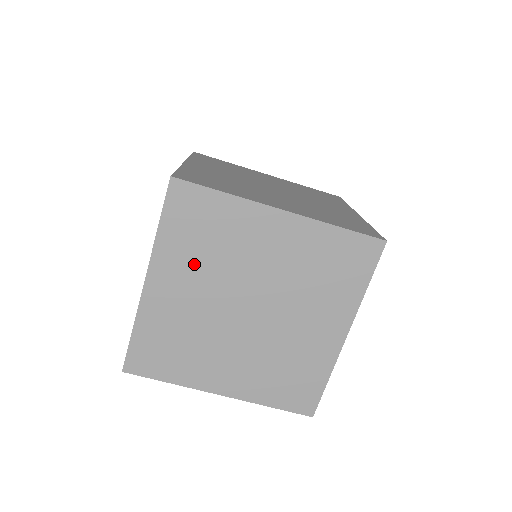
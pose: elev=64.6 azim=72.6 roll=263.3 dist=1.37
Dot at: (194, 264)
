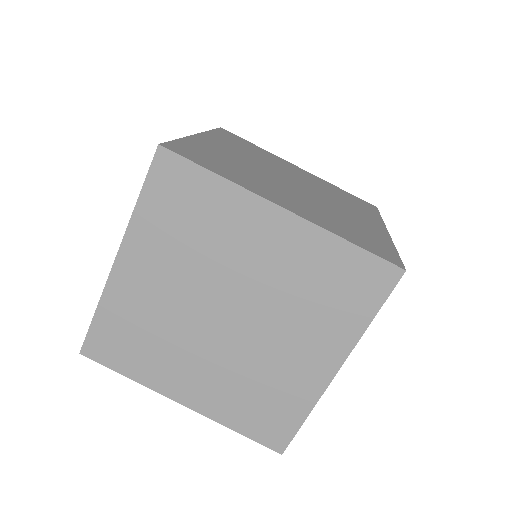
Dot at: (172, 251)
